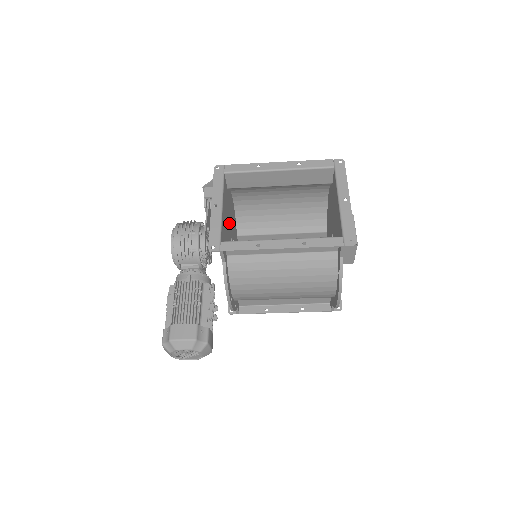
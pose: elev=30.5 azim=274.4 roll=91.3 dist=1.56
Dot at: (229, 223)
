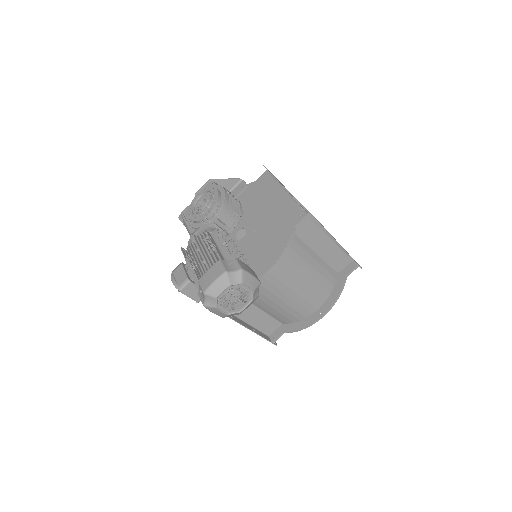
Dot at: (250, 215)
